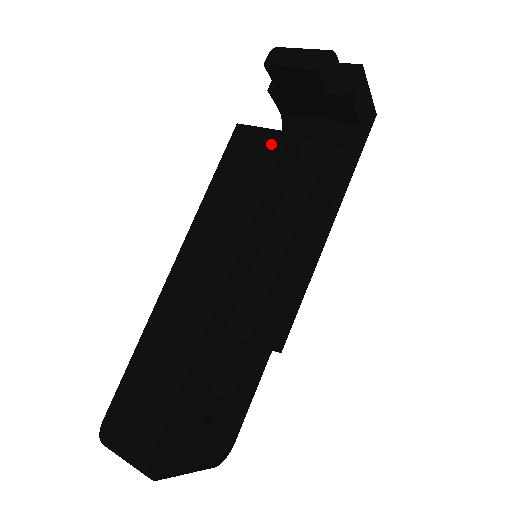
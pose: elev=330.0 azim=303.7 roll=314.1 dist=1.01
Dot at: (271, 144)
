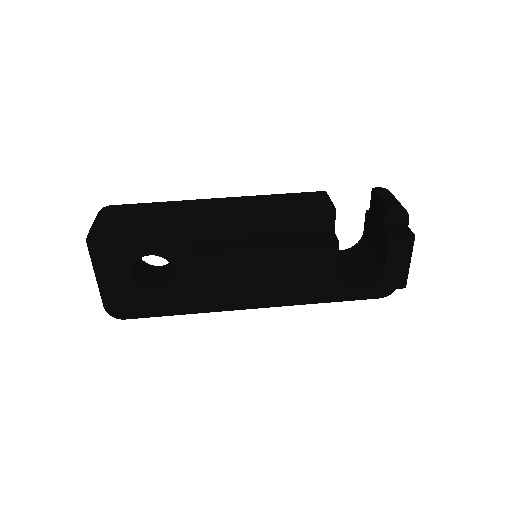
Dot at: (323, 205)
